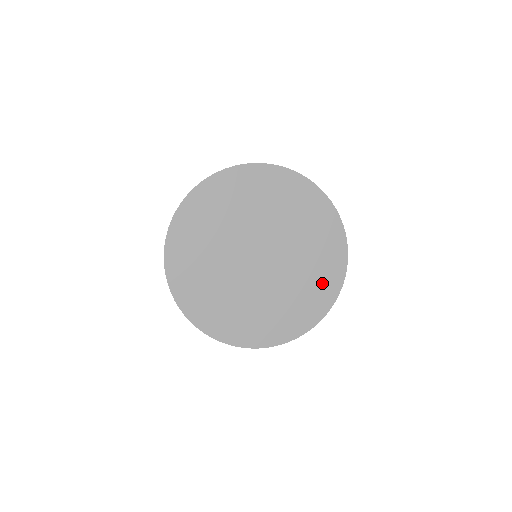
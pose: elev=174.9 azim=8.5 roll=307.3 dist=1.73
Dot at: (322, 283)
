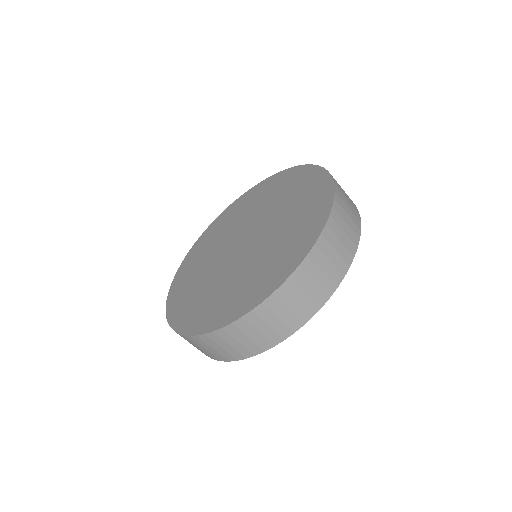
Dot at: (304, 185)
